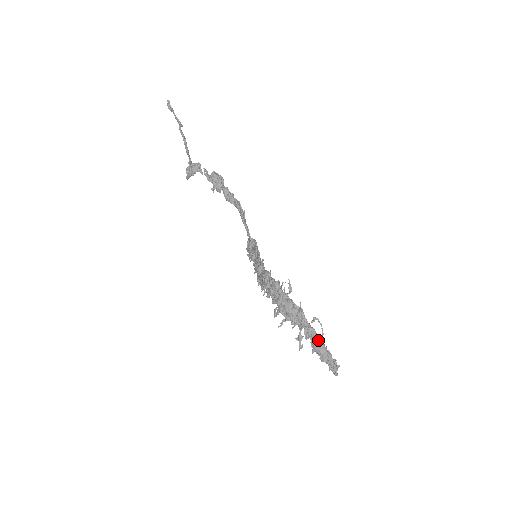
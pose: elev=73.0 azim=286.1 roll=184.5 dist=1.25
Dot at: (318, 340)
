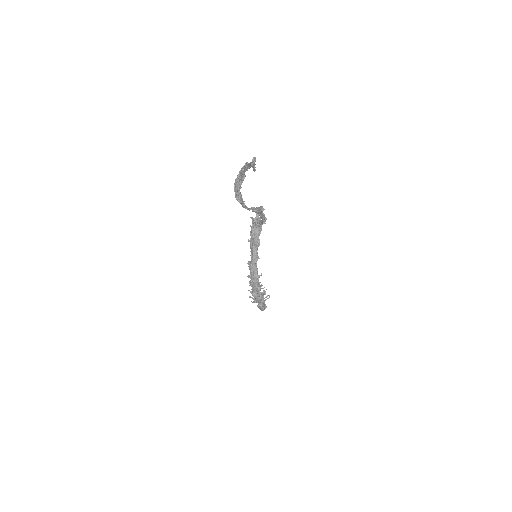
Dot at: (263, 309)
